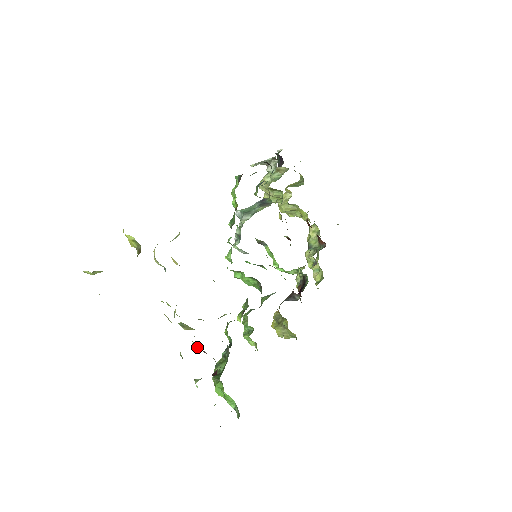
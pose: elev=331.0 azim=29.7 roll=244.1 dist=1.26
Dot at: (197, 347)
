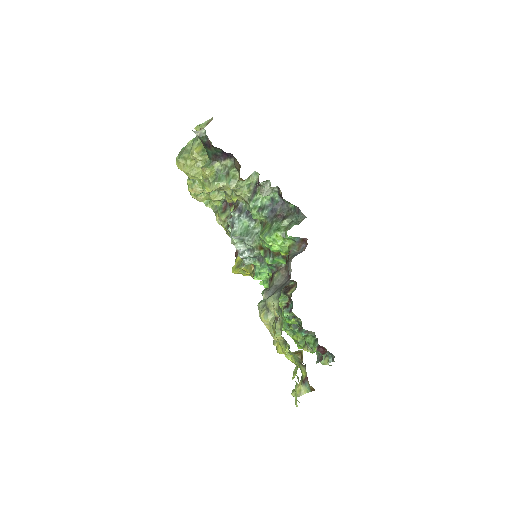
Dot at: occluded
